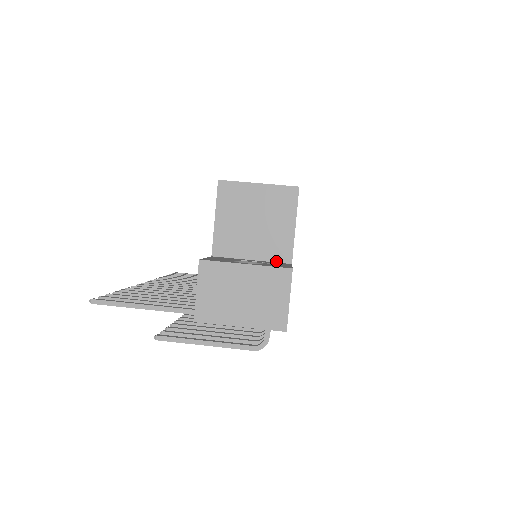
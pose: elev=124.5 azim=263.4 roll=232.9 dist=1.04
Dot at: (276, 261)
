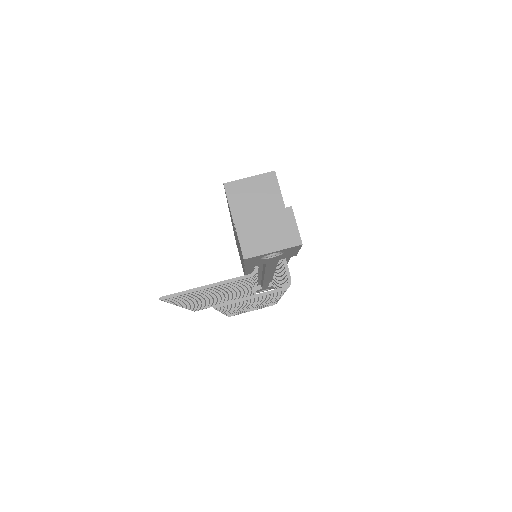
Dot at: occluded
